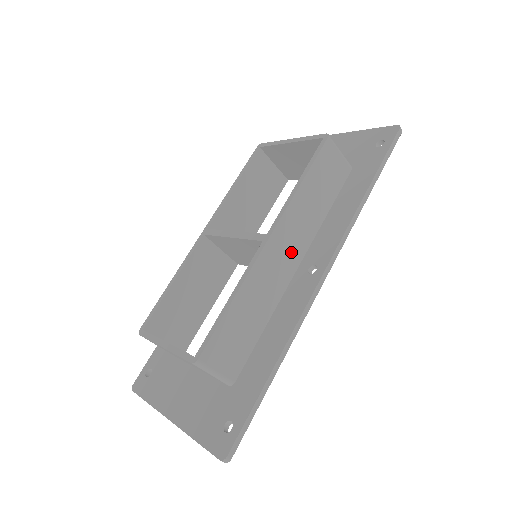
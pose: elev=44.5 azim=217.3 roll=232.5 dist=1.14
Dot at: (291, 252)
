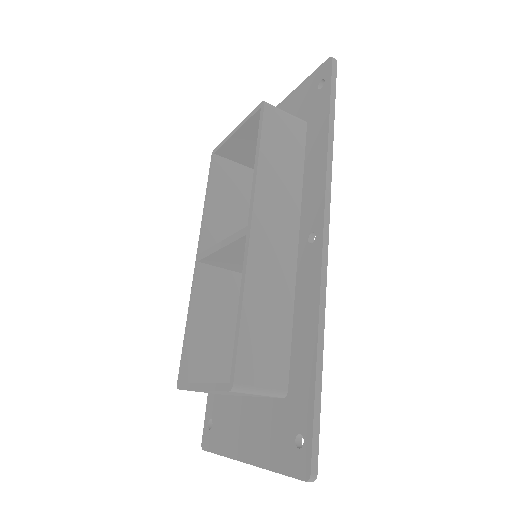
Dot at: (282, 232)
